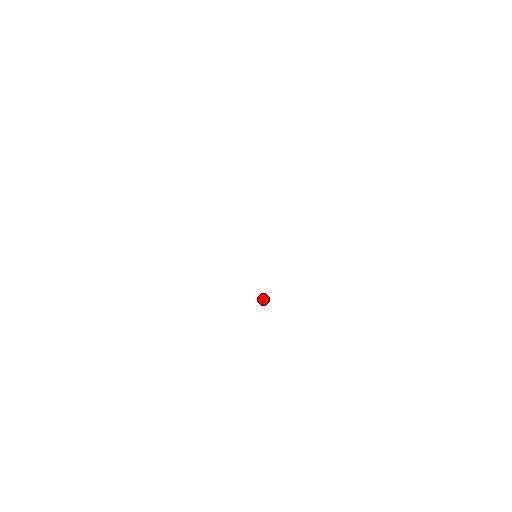
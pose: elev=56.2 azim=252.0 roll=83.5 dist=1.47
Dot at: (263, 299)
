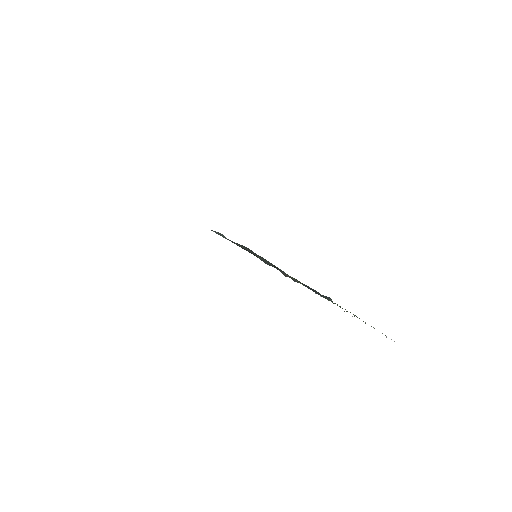
Dot at: (259, 257)
